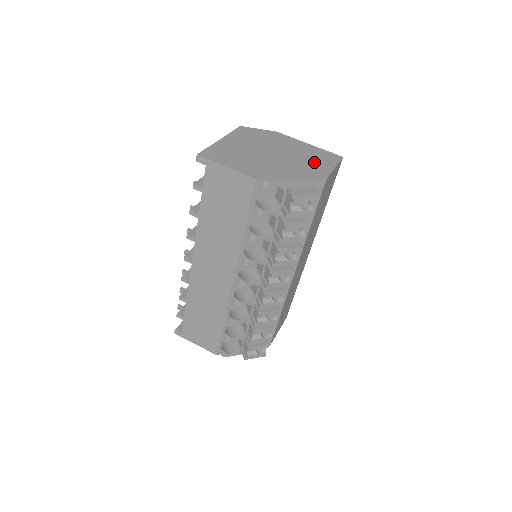
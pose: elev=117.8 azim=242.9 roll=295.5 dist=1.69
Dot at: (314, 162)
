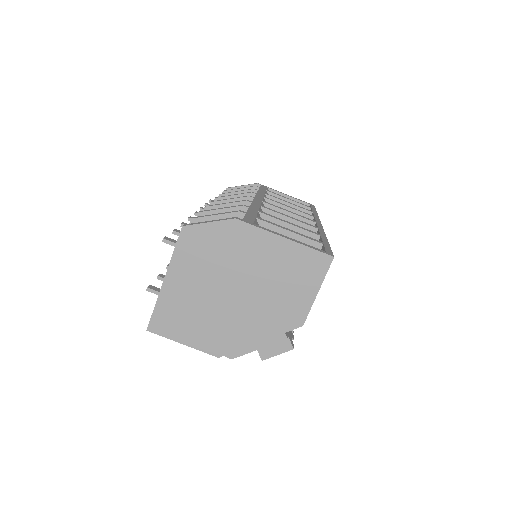
Dot at: (289, 291)
